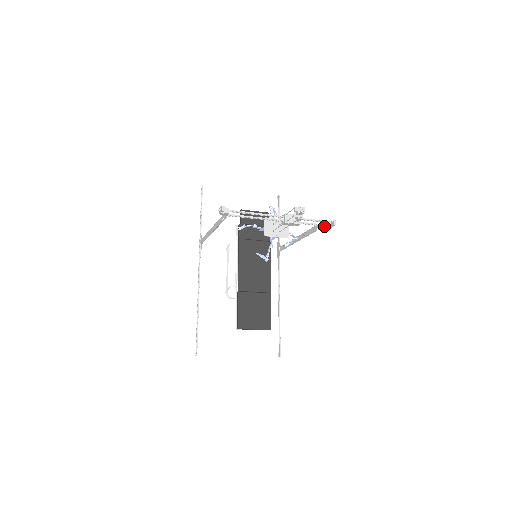
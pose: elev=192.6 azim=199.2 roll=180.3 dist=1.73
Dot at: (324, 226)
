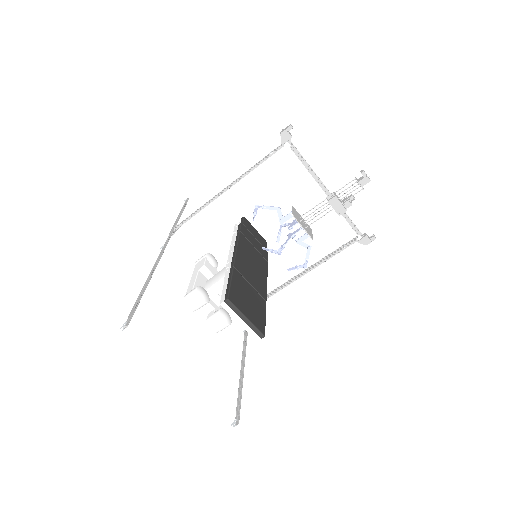
Dot at: (361, 237)
